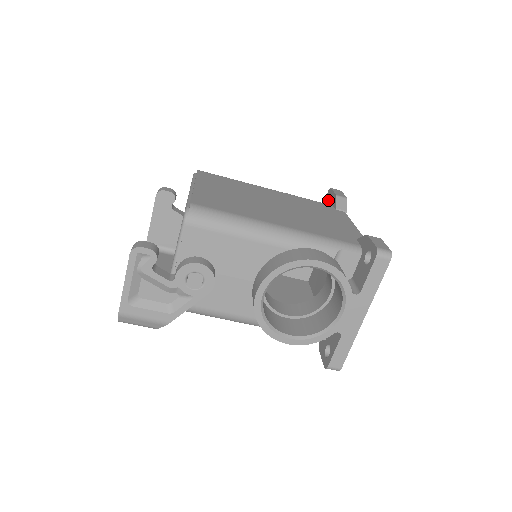
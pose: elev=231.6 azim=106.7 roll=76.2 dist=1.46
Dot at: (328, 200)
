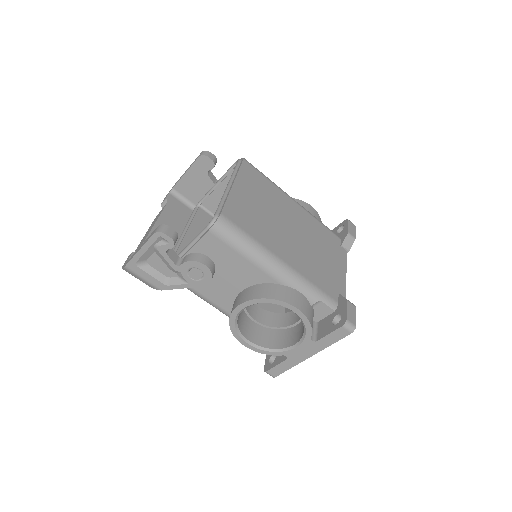
Dot at: (341, 228)
